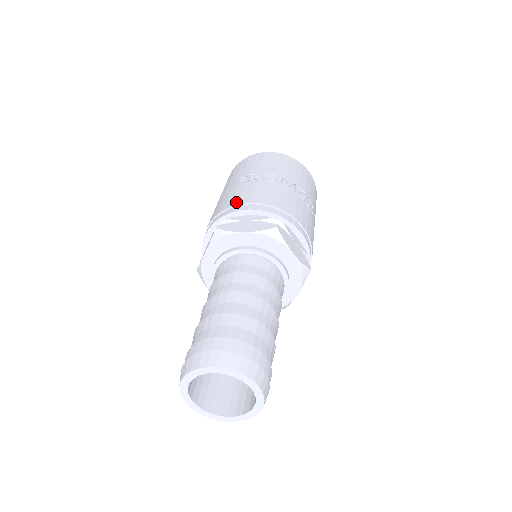
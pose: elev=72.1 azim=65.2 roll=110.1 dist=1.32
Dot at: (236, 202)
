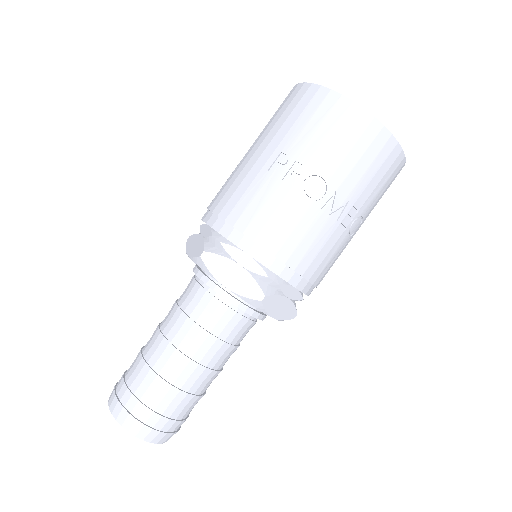
Dot at: (243, 223)
